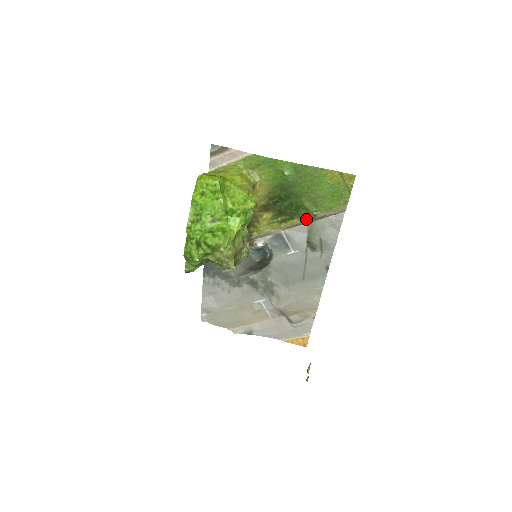
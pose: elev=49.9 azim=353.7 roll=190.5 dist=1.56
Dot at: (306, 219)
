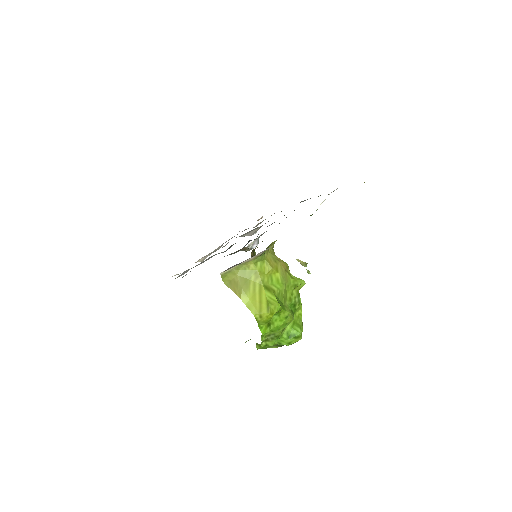
Dot at: occluded
